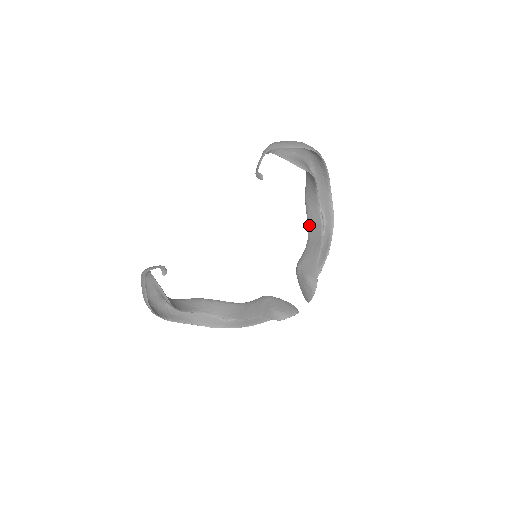
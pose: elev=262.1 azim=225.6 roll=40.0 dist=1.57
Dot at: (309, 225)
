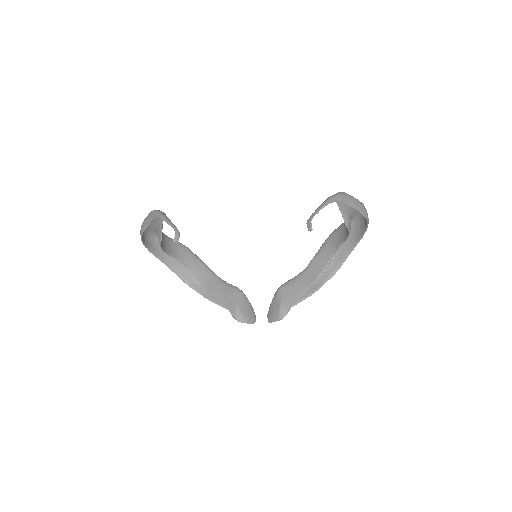
Dot at: (315, 259)
